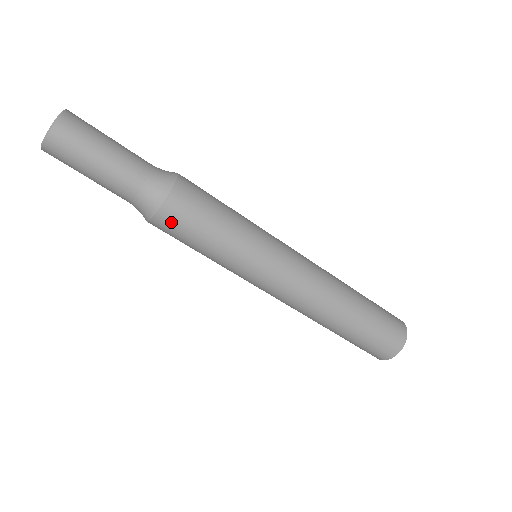
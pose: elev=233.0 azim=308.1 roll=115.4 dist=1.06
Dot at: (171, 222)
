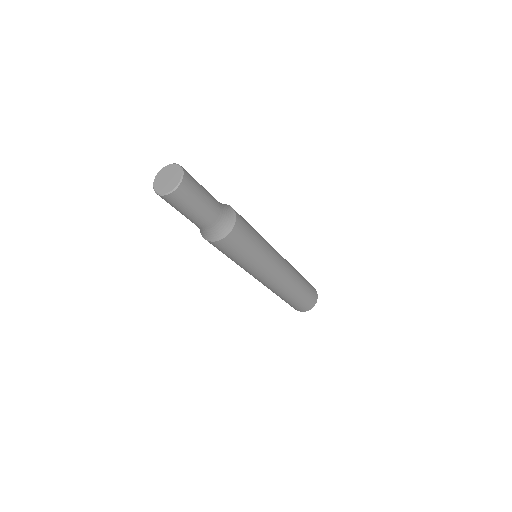
Dot at: (212, 244)
